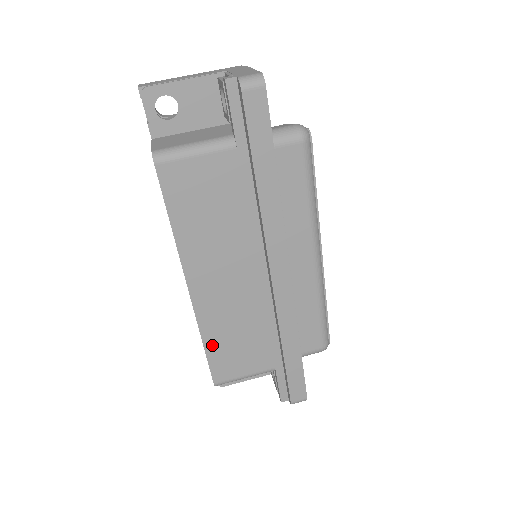
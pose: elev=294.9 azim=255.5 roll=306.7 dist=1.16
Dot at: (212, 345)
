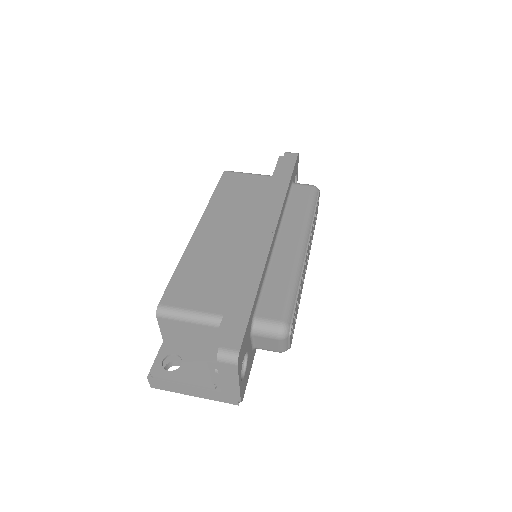
Dot at: (183, 270)
